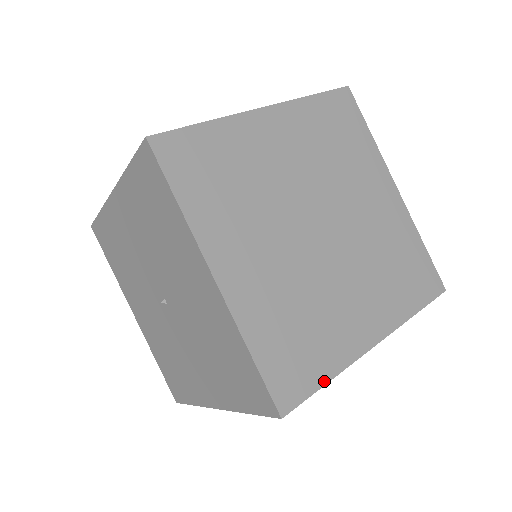
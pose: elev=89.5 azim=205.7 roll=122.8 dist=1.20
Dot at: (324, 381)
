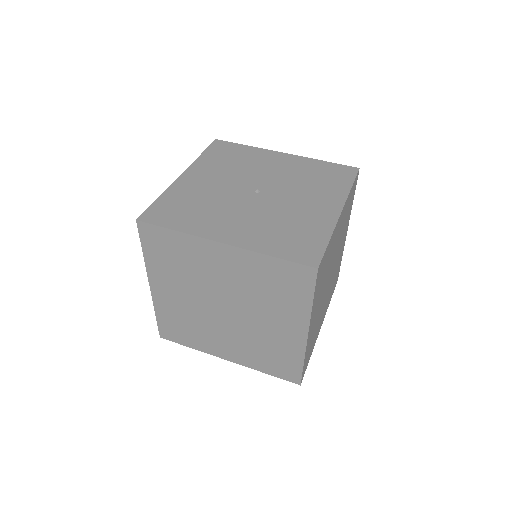
Dot at: occluded
